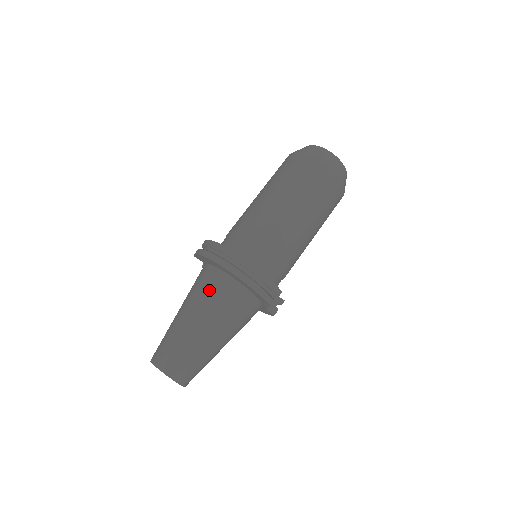
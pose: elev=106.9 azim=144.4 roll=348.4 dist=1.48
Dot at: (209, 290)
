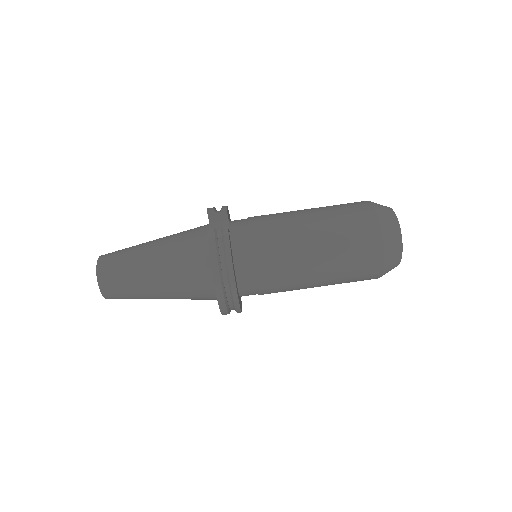
Dot at: (191, 286)
